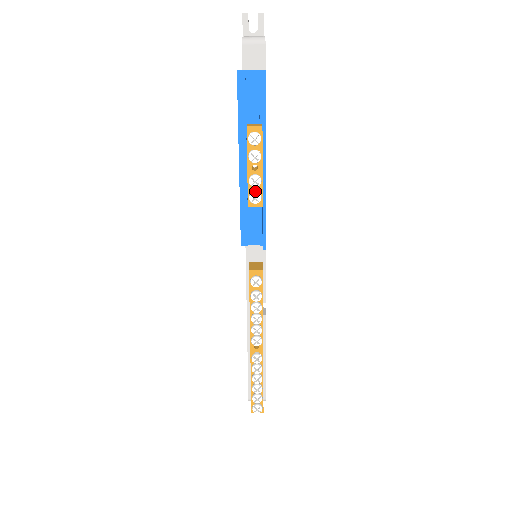
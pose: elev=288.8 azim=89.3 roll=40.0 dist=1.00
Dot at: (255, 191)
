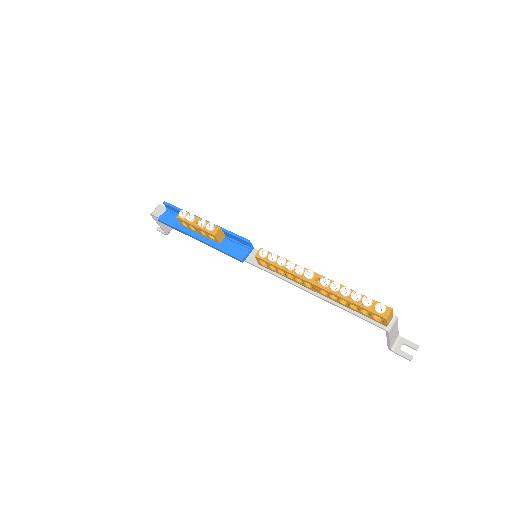
Dot at: (206, 225)
